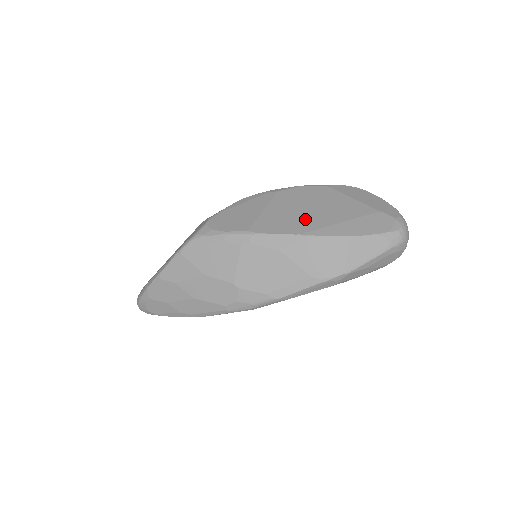
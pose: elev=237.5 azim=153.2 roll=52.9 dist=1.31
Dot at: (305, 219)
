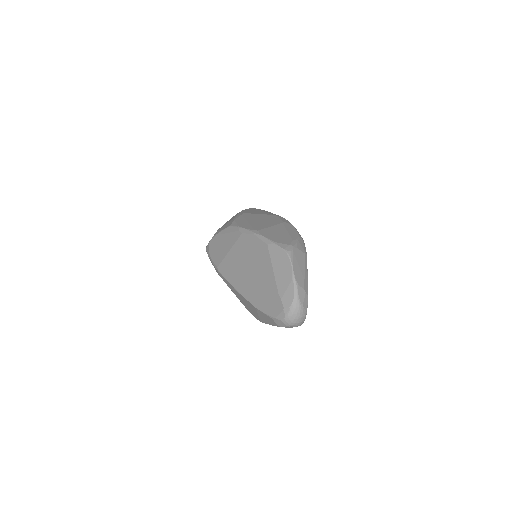
Dot at: (242, 275)
